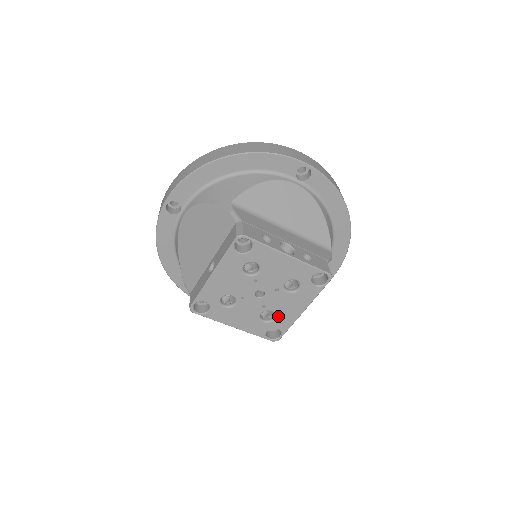
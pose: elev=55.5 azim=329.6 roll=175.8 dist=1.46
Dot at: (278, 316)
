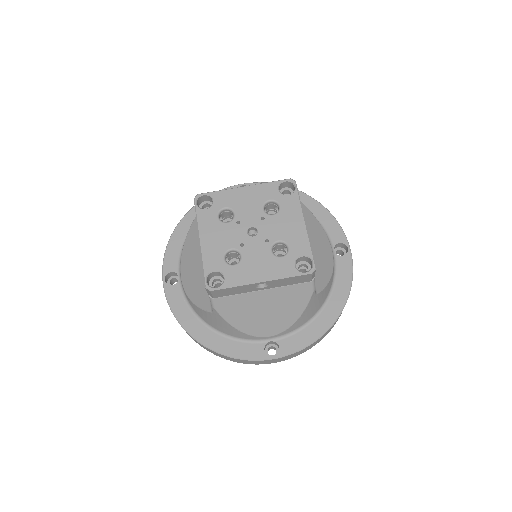
Dot at: (240, 265)
